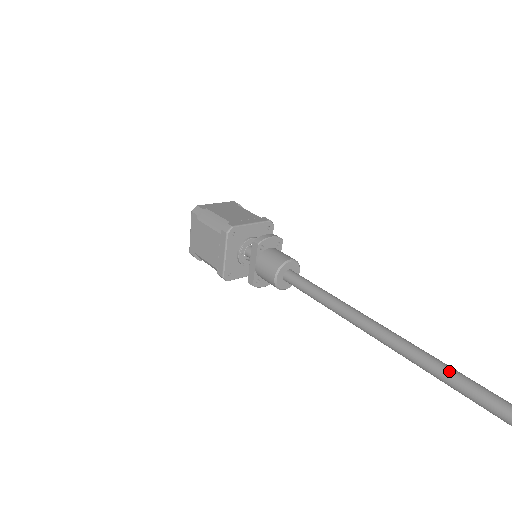
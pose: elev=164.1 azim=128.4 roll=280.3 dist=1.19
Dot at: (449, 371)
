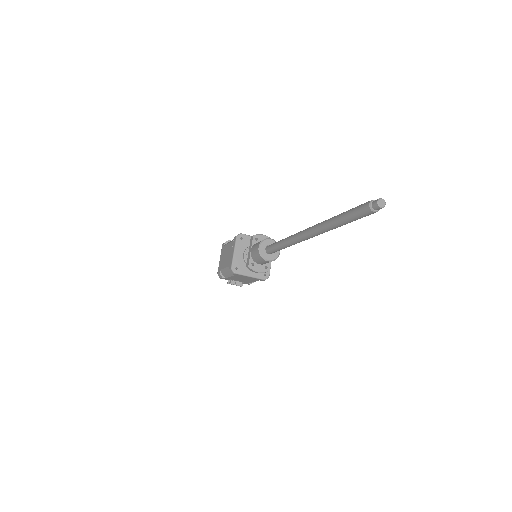
Dot at: (334, 216)
